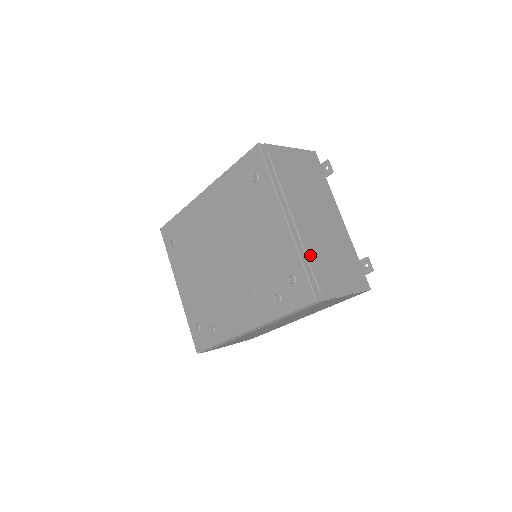
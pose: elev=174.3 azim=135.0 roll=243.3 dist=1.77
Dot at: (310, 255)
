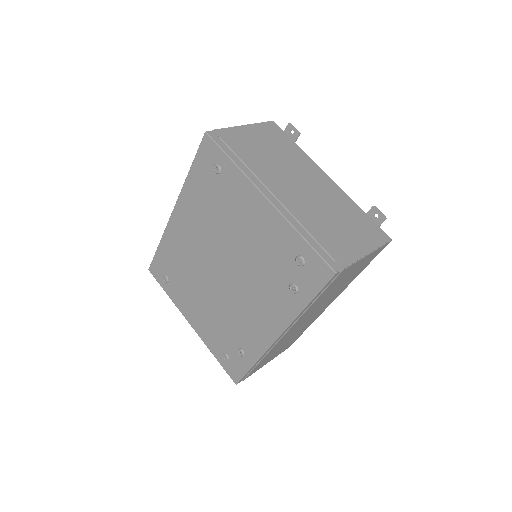
Dot at: (308, 226)
